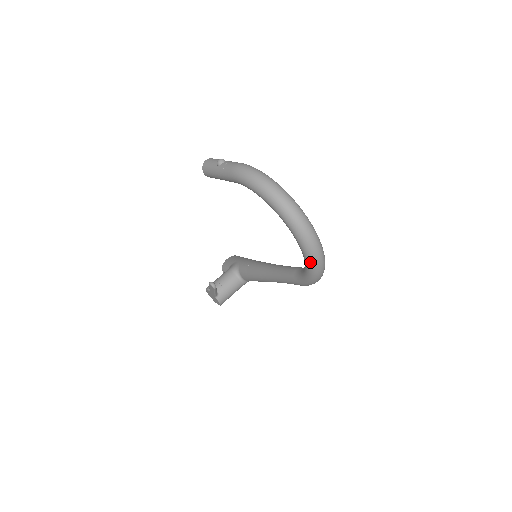
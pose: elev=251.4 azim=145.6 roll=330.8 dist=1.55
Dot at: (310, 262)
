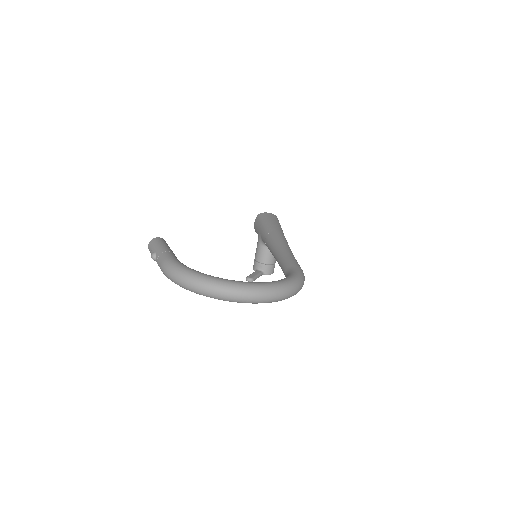
Dot at: occluded
